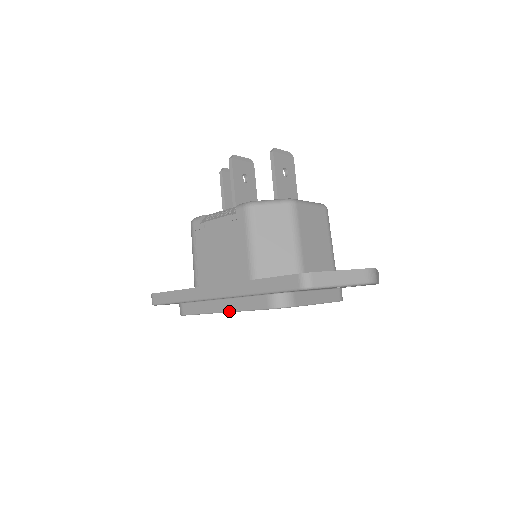
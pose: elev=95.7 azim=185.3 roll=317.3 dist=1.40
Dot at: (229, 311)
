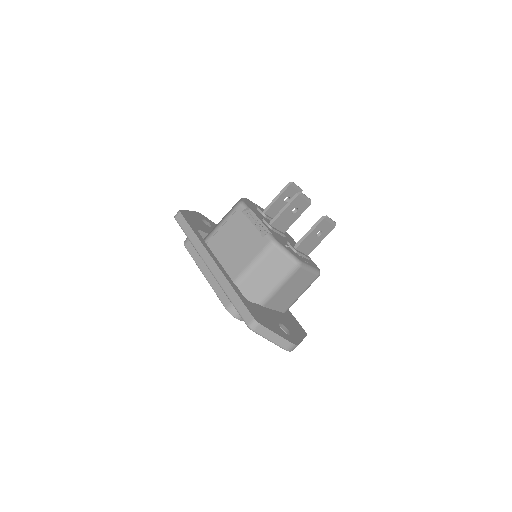
Dot at: (208, 280)
